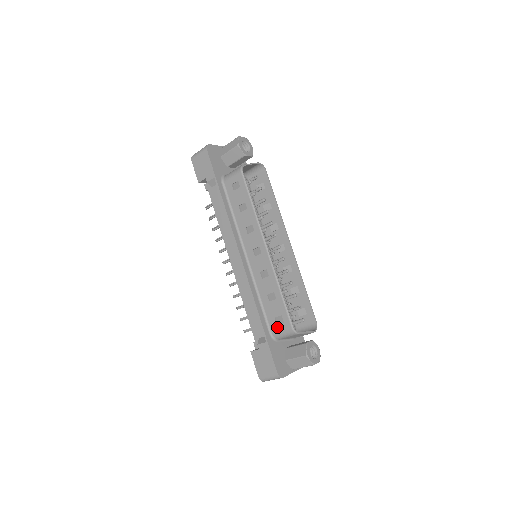
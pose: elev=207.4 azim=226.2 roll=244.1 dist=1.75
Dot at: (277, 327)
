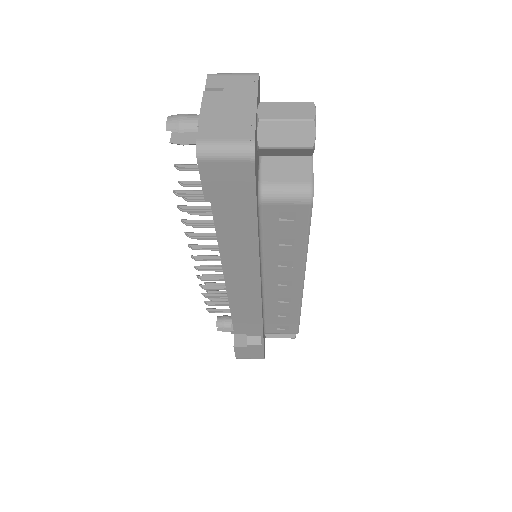
Dot at: (277, 331)
